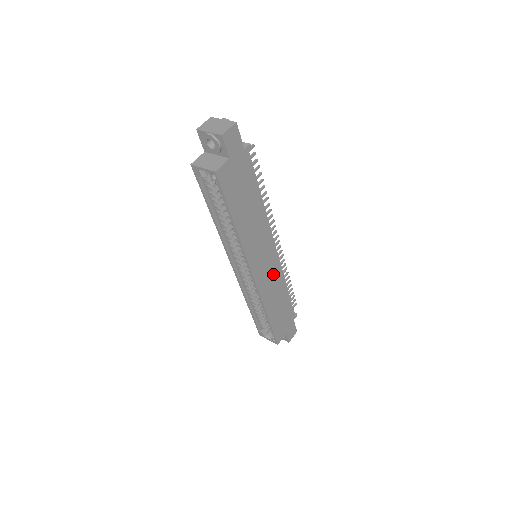
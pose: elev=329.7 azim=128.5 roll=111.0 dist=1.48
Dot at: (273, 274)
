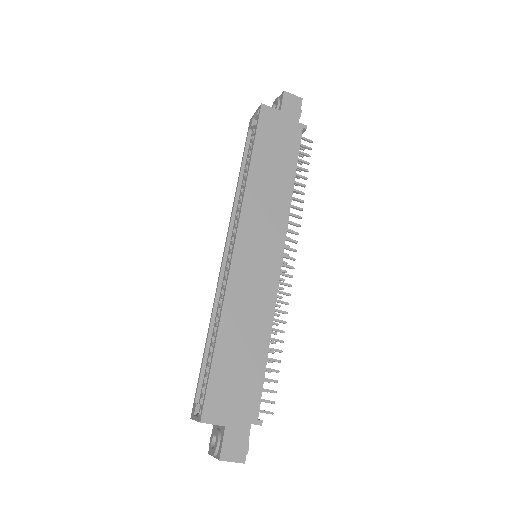
Dot at: (261, 284)
